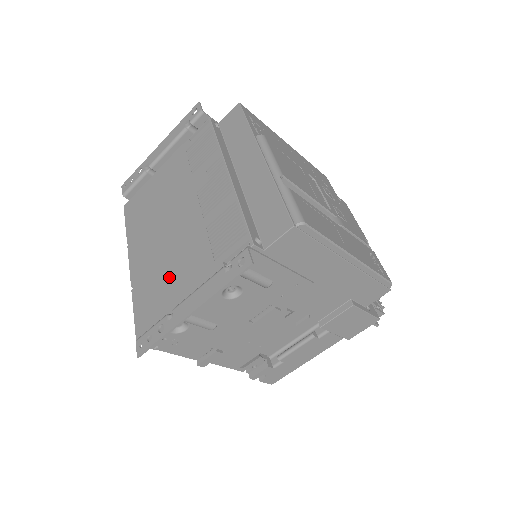
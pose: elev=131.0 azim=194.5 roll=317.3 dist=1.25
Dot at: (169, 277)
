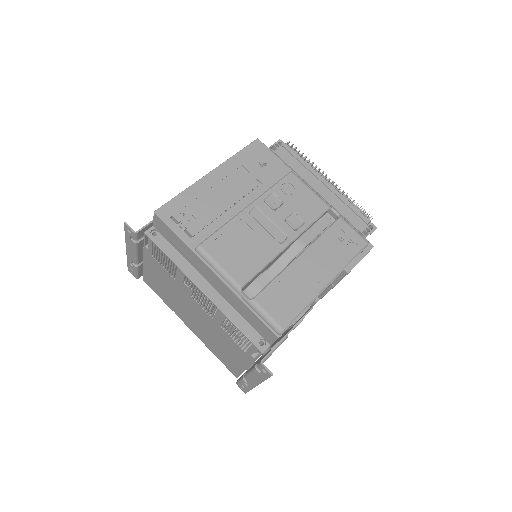
Dot at: (223, 349)
